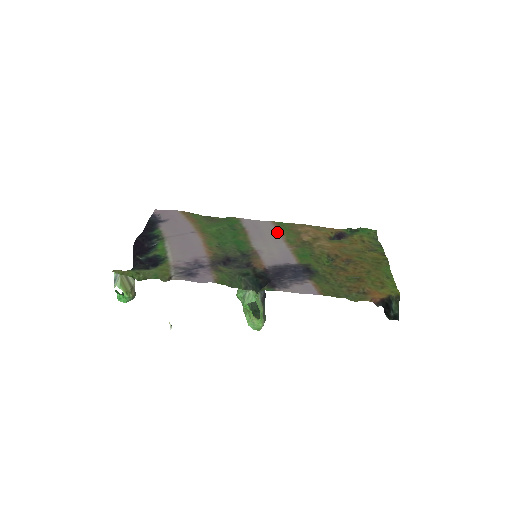
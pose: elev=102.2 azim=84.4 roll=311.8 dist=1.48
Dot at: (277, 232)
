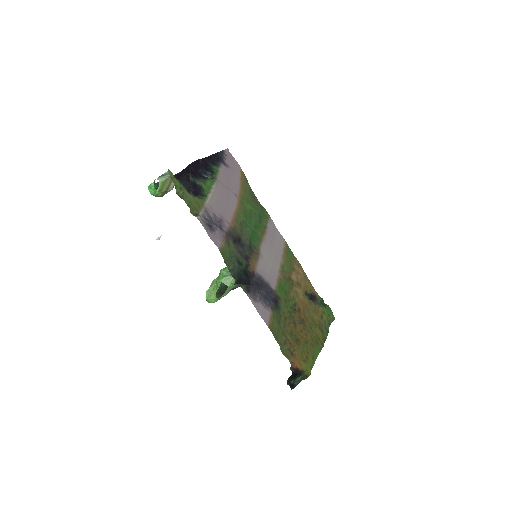
Dot at: (282, 253)
